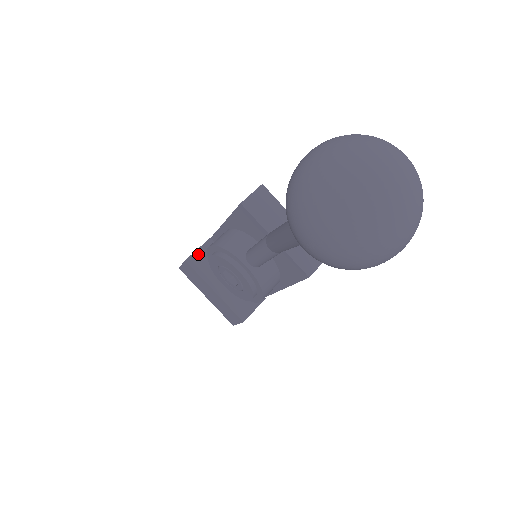
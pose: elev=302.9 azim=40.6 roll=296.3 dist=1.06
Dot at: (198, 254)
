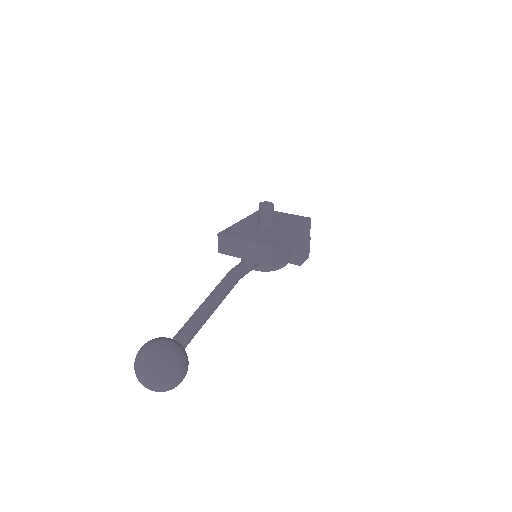
Dot at: occluded
